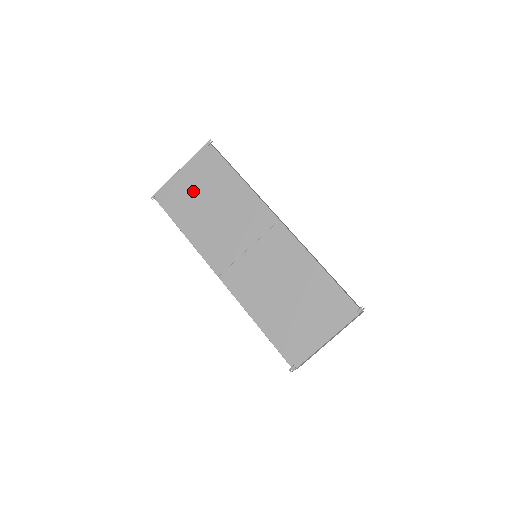
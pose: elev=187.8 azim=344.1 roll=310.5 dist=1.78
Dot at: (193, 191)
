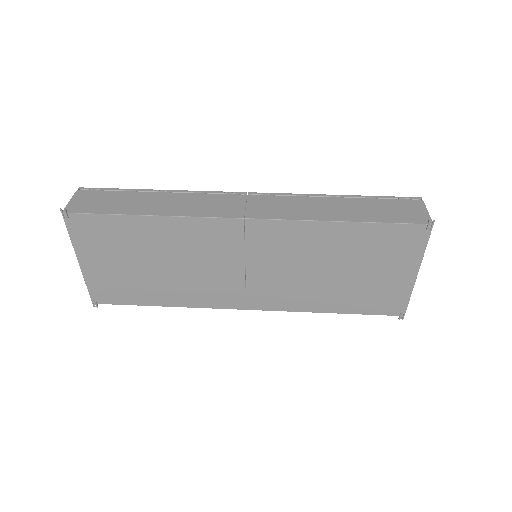
Dot at: (121, 269)
